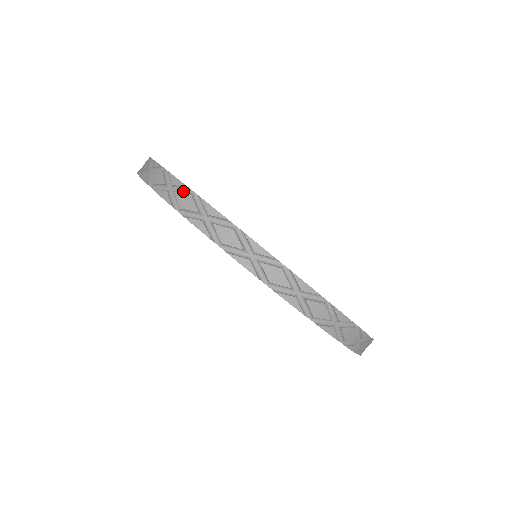
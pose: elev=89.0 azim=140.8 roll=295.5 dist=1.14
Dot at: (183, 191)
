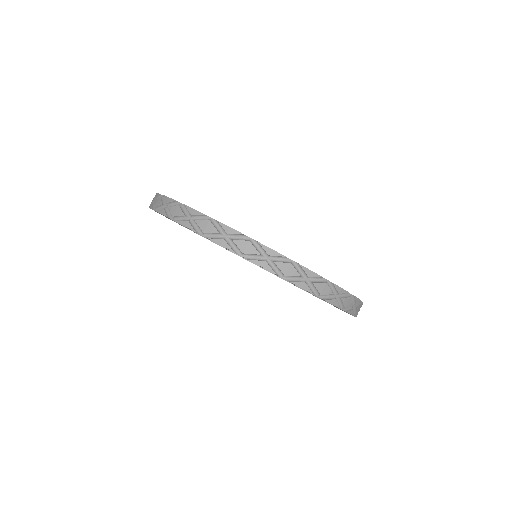
Dot at: occluded
